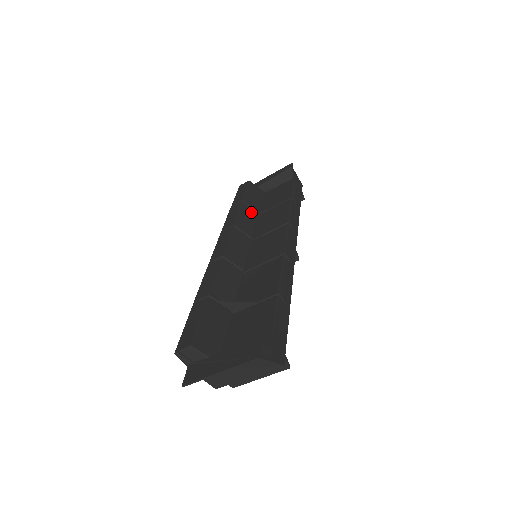
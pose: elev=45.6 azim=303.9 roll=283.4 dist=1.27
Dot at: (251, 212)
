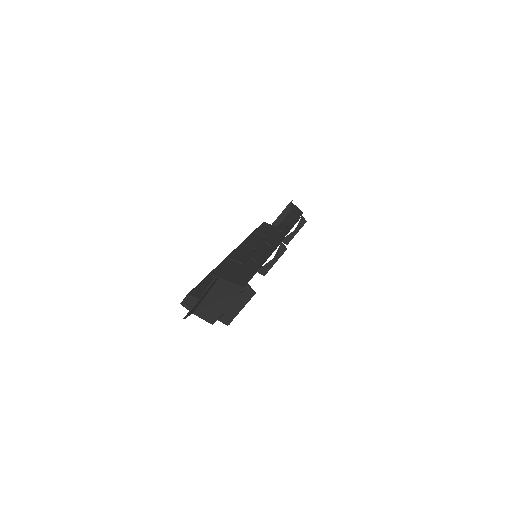
Dot at: (260, 237)
